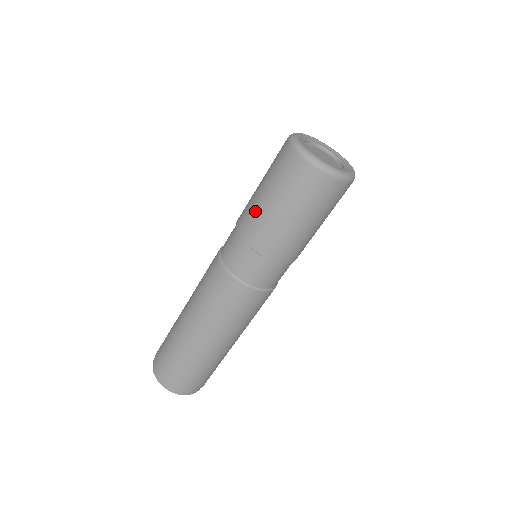
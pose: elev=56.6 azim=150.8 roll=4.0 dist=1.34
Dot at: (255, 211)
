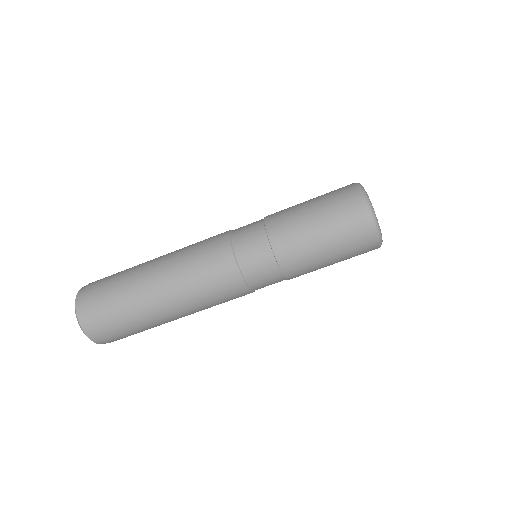
Dot at: (292, 206)
